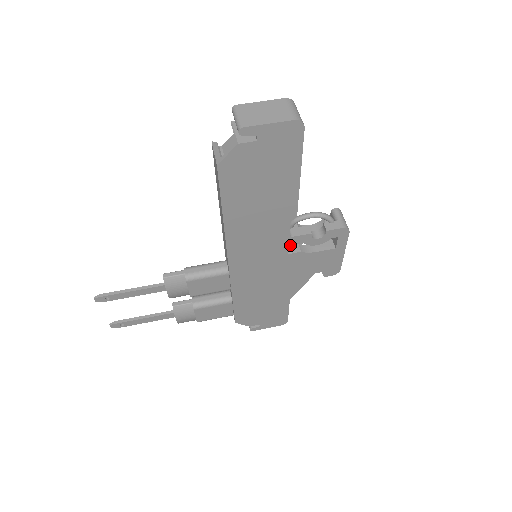
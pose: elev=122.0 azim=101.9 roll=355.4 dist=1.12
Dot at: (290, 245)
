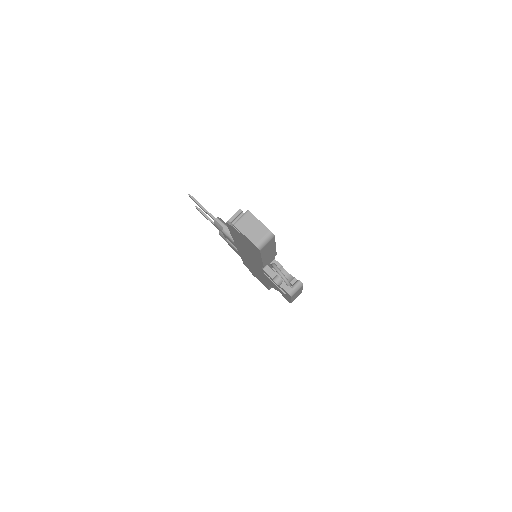
Dot at: occluded
